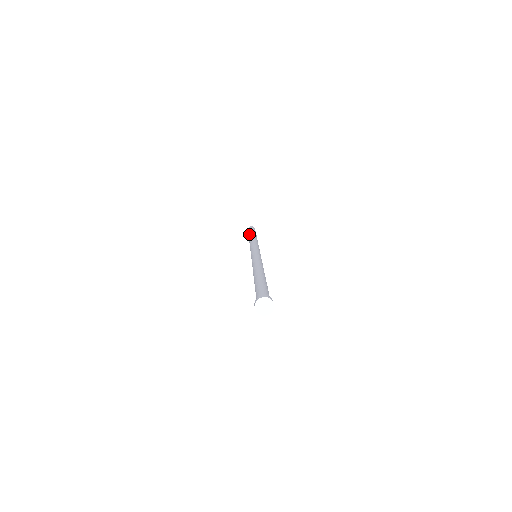
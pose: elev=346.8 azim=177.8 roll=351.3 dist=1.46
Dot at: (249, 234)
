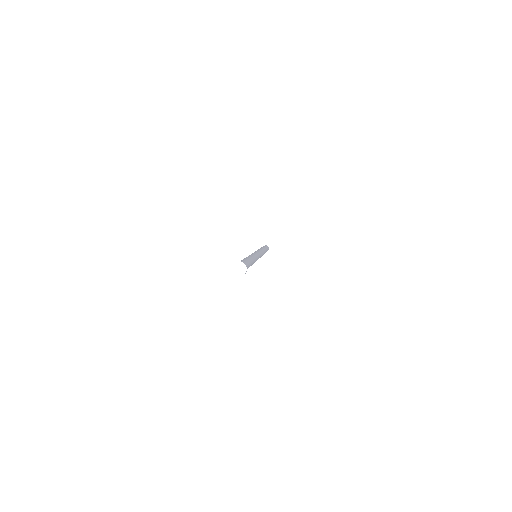
Dot at: occluded
